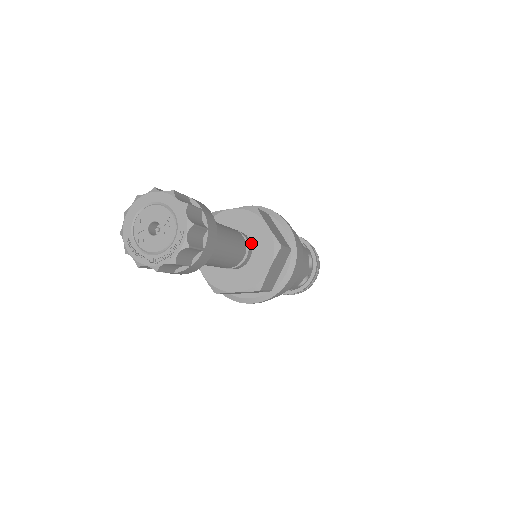
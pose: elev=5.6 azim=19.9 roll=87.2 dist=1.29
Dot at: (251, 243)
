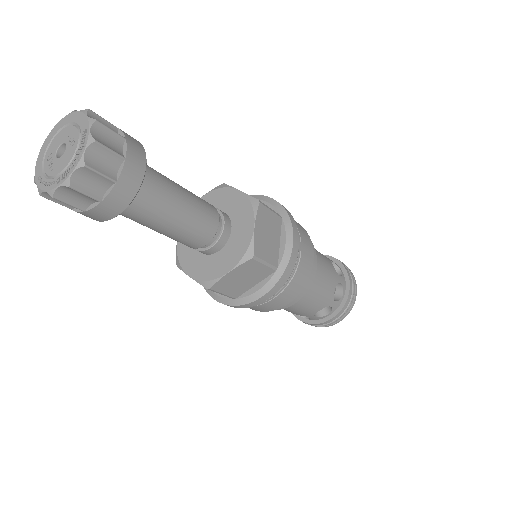
Dot at: (228, 216)
